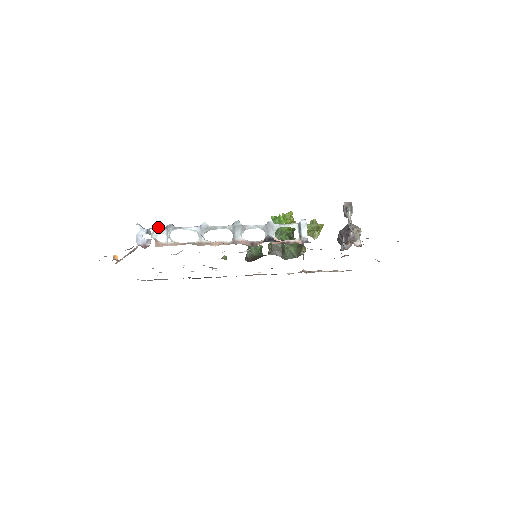
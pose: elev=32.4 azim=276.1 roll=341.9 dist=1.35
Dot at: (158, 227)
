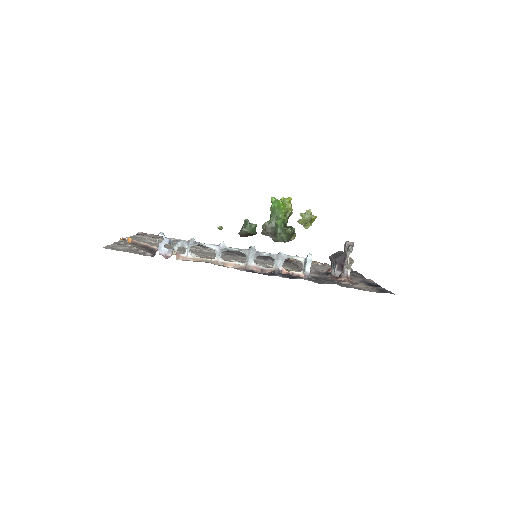
Dot at: (180, 239)
